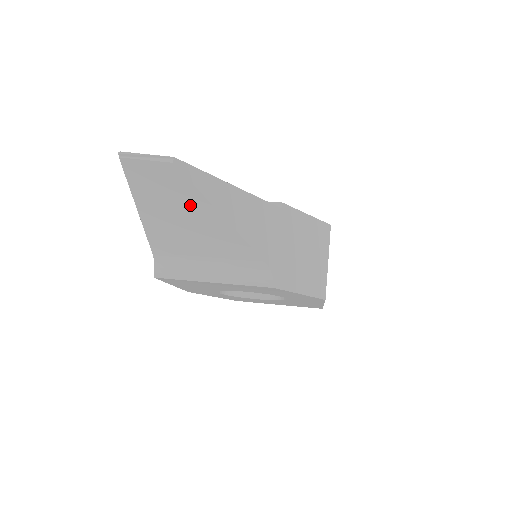
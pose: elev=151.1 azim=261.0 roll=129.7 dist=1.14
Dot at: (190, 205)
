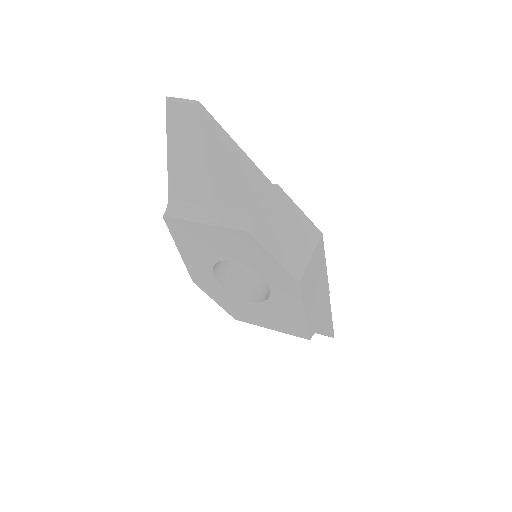
Dot at: (202, 144)
